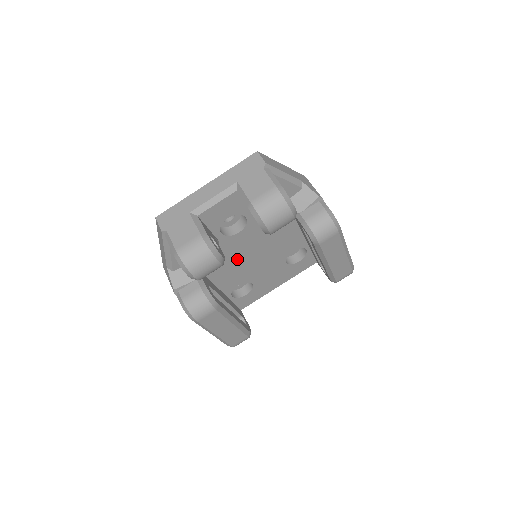
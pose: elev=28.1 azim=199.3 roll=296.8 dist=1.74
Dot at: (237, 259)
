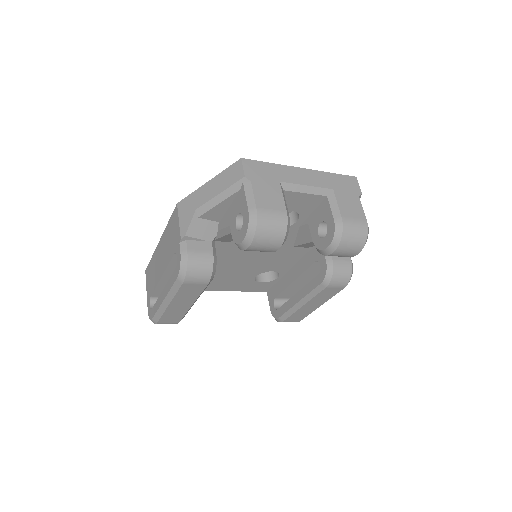
Dot at: occluded
